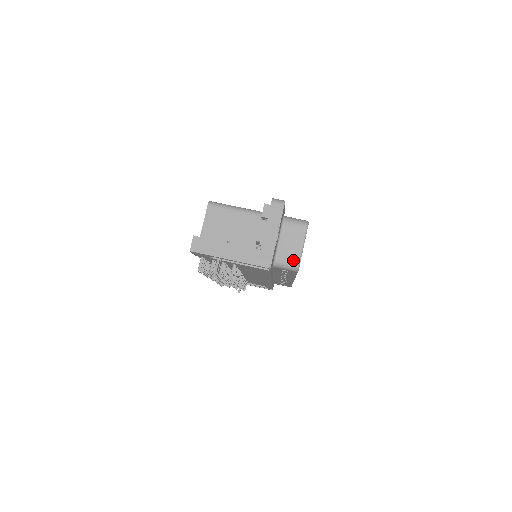
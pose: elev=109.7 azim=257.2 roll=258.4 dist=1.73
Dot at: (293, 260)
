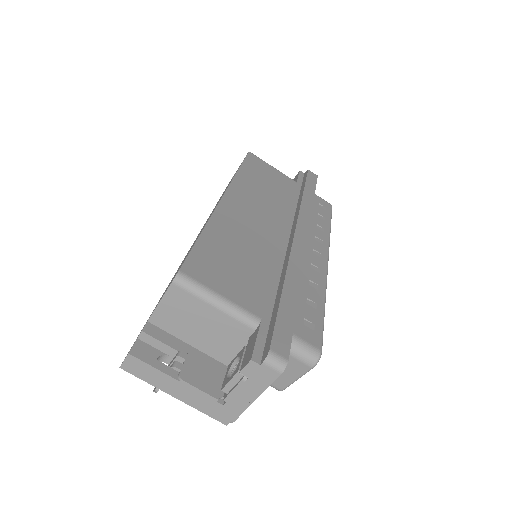
Dot at: (277, 384)
